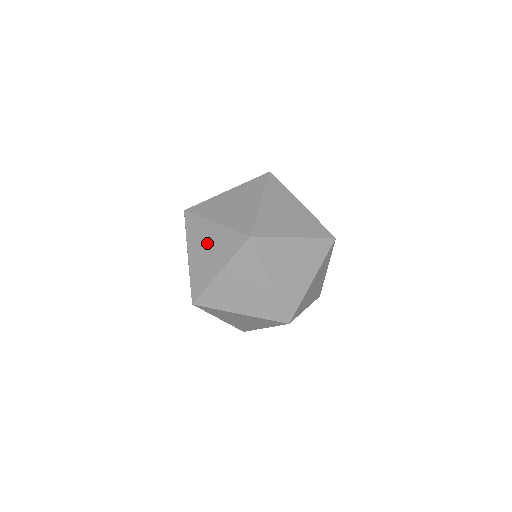
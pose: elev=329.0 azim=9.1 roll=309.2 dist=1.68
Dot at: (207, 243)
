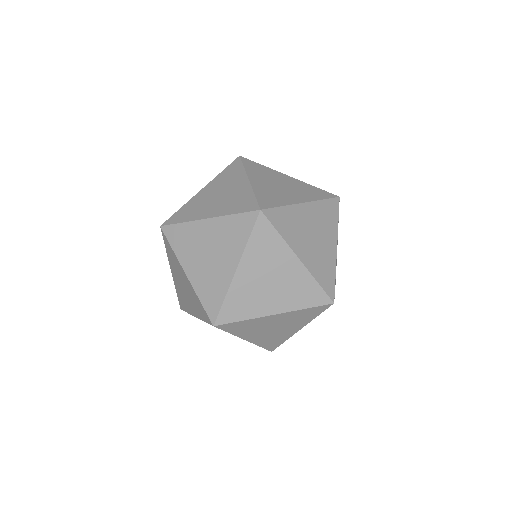
Dot at: (280, 182)
